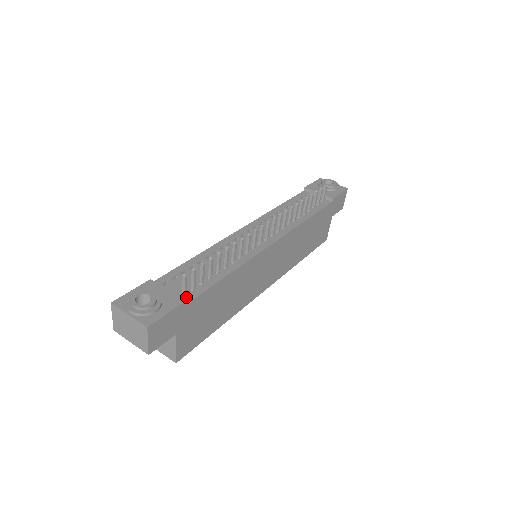
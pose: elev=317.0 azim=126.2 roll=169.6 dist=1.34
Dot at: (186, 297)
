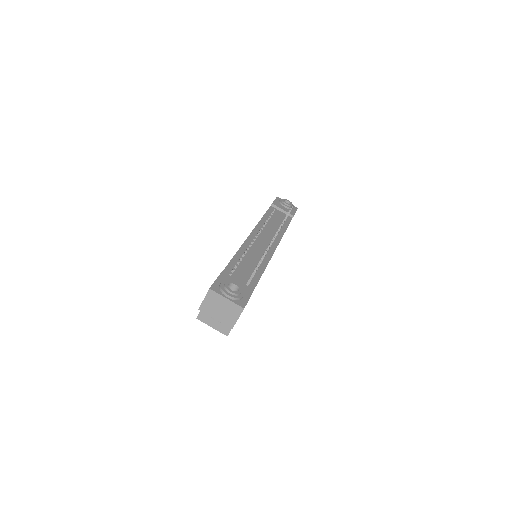
Dot at: occluded
